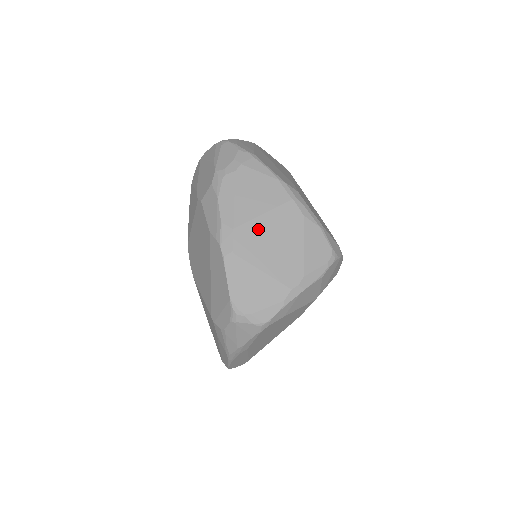
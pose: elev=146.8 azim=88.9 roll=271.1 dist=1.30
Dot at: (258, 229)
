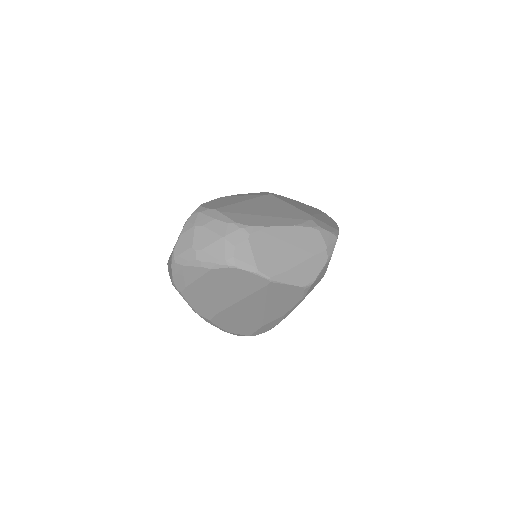
Dot at: occluded
